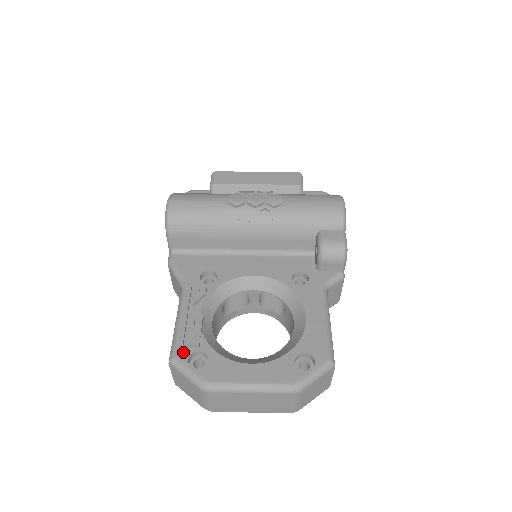
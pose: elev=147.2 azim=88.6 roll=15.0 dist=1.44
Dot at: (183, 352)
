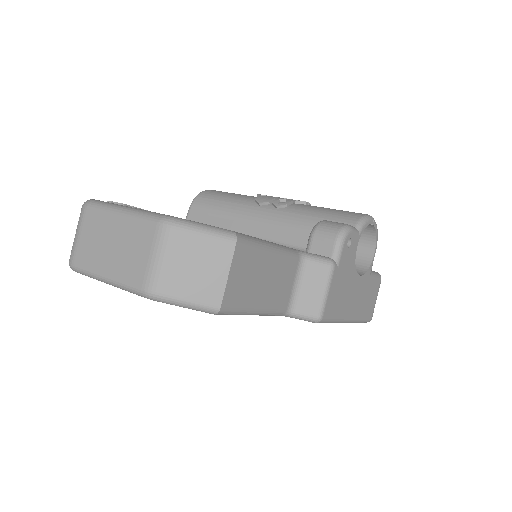
Dot at: occluded
